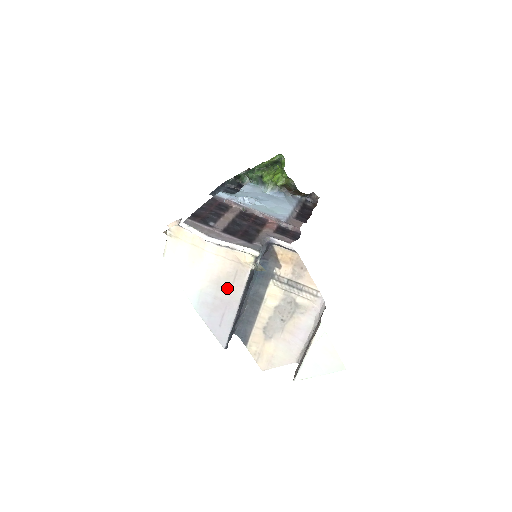
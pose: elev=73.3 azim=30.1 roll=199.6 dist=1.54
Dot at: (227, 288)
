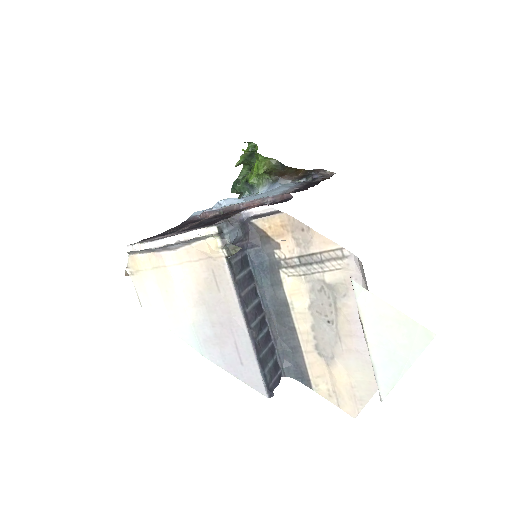
Dot at: (217, 302)
